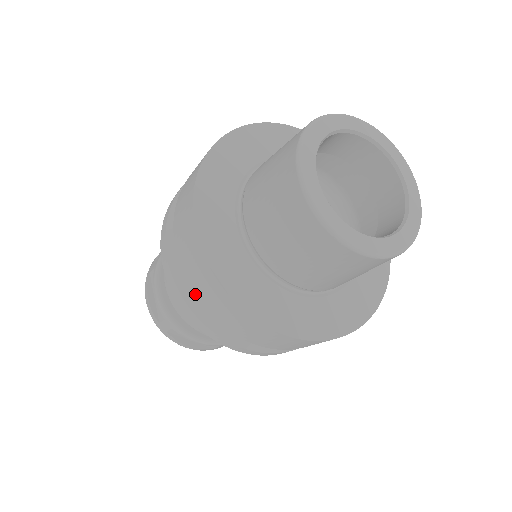
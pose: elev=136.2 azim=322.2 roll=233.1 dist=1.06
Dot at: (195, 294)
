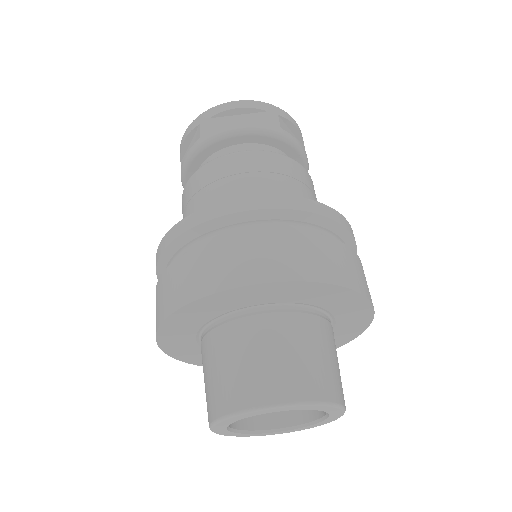
Dot at: occluded
